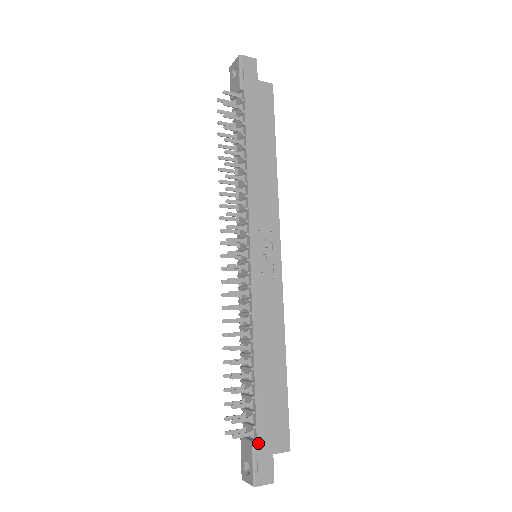
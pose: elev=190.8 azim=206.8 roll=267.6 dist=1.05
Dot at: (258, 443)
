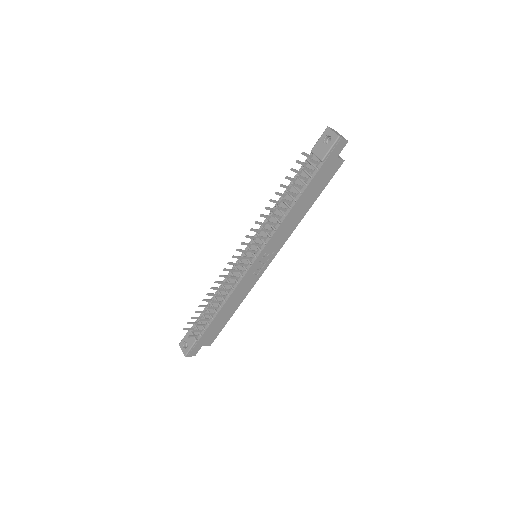
Dot at: (198, 342)
